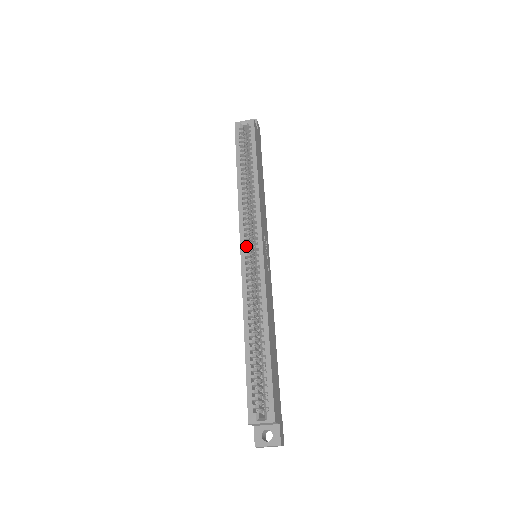
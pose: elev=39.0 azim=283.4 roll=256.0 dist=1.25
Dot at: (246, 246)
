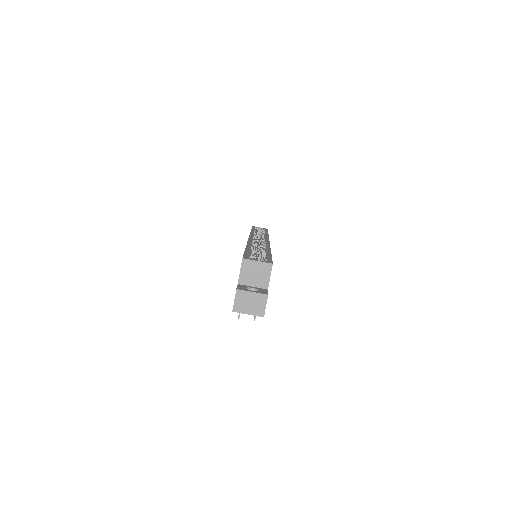
Dot at: occluded
